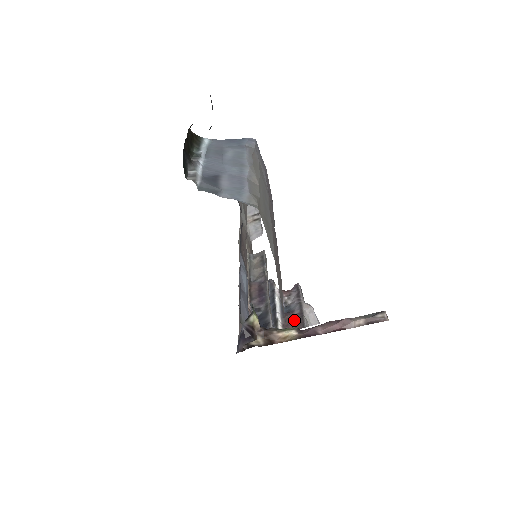
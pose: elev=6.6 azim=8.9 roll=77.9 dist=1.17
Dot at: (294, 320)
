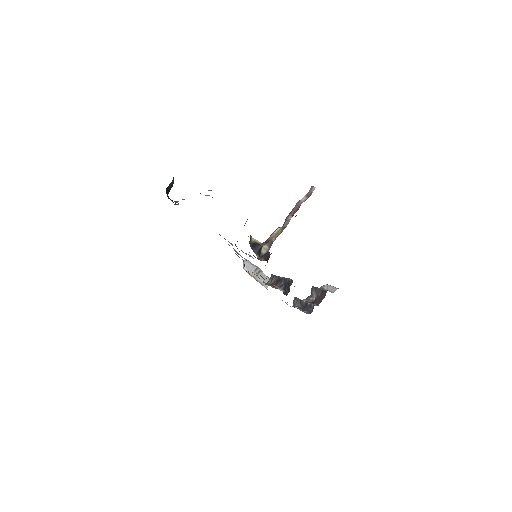
Dot at: (321, 297)
